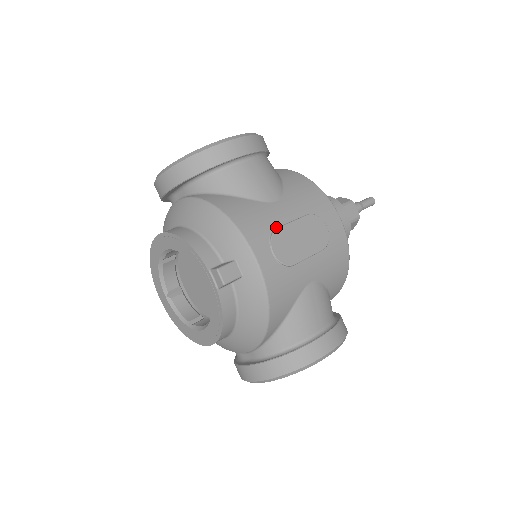
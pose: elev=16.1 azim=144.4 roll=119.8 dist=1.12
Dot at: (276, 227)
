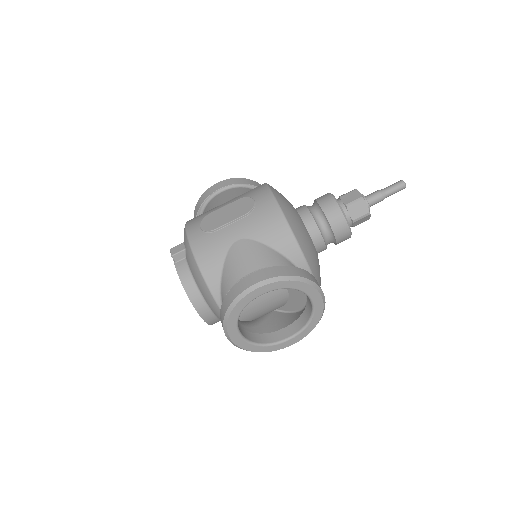
Dot at: (211, 214)
